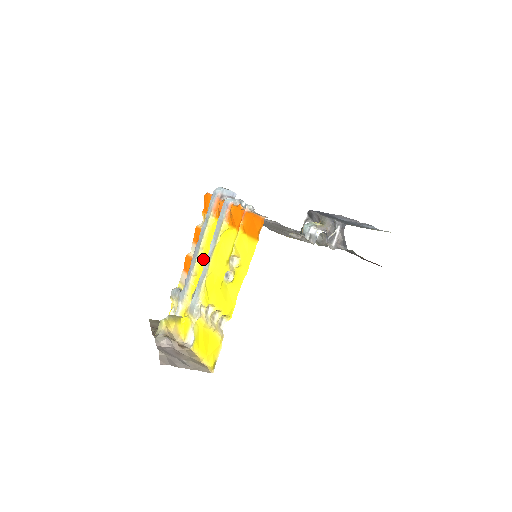
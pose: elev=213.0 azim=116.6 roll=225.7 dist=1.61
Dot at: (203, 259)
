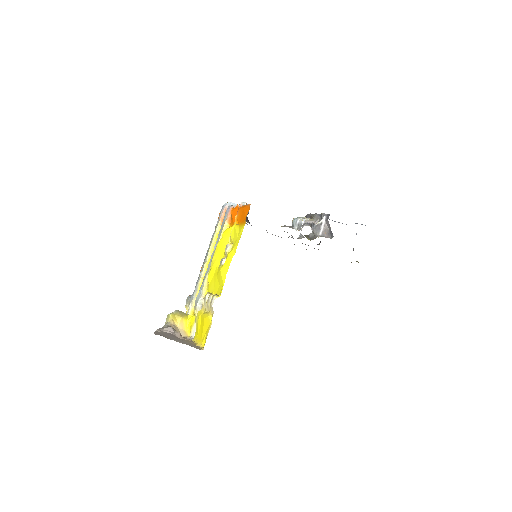
Dot at: occluded
